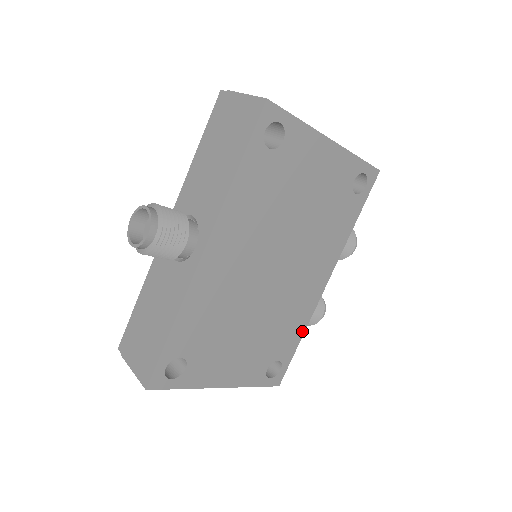
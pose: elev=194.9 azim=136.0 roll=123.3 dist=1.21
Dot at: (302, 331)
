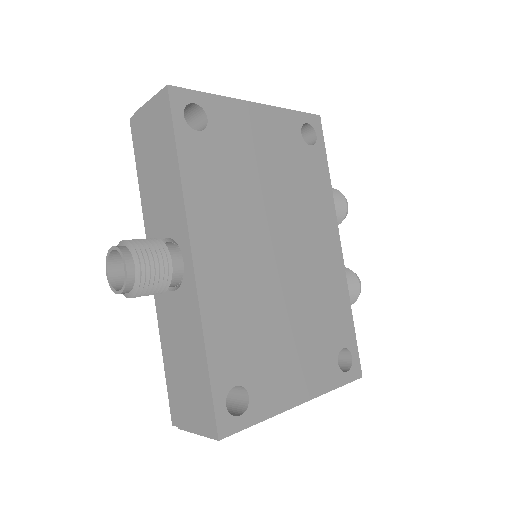
Dot at: (348, 306)
